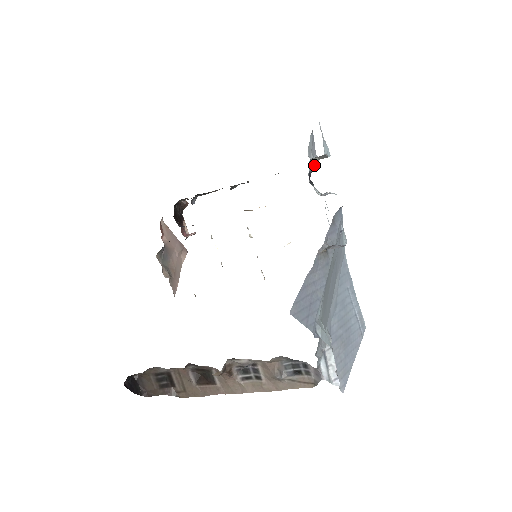
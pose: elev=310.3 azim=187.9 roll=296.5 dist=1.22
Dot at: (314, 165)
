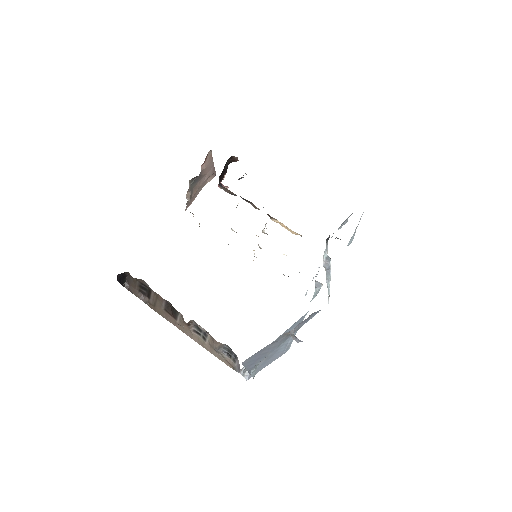
Dot at: occluded
